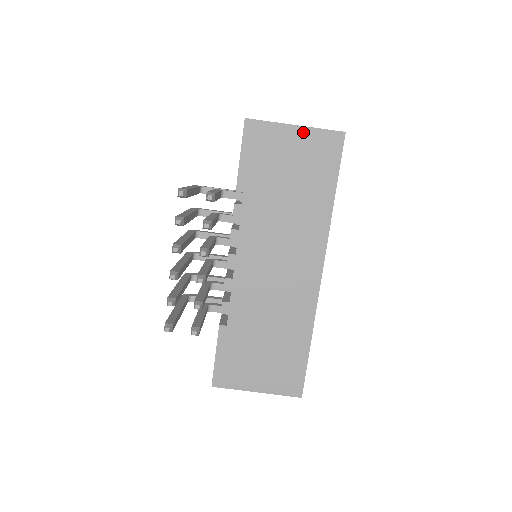
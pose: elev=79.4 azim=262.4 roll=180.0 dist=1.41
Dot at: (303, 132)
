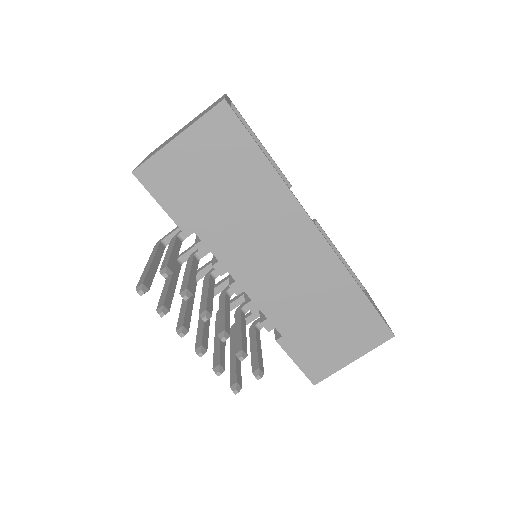
Dot at: (189, 136)
